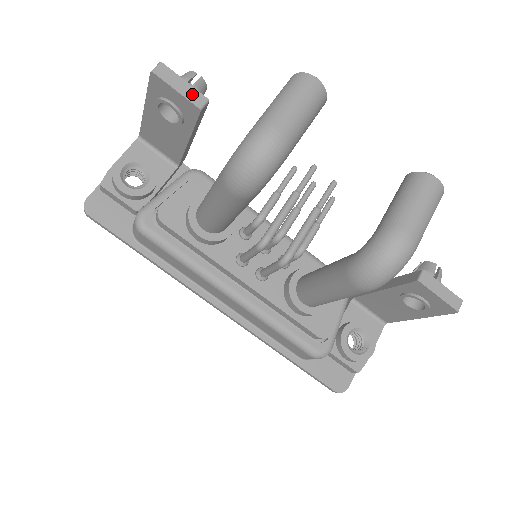
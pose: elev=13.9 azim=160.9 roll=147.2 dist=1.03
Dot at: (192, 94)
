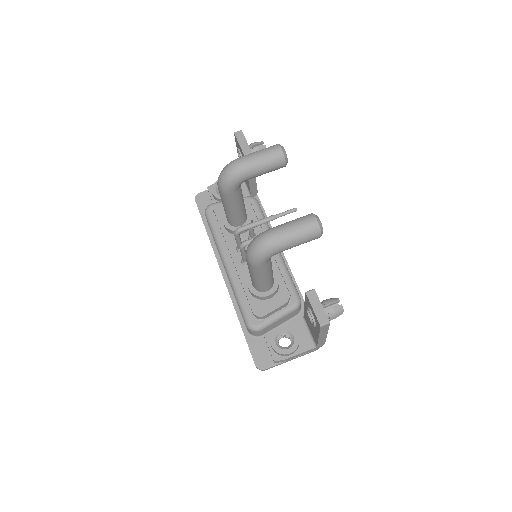
Dot at: (245, 147)
